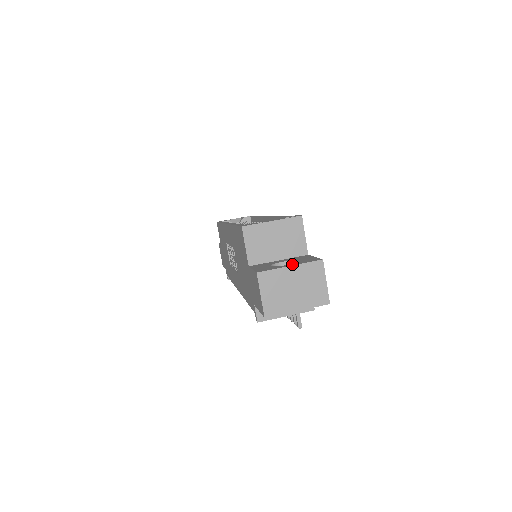
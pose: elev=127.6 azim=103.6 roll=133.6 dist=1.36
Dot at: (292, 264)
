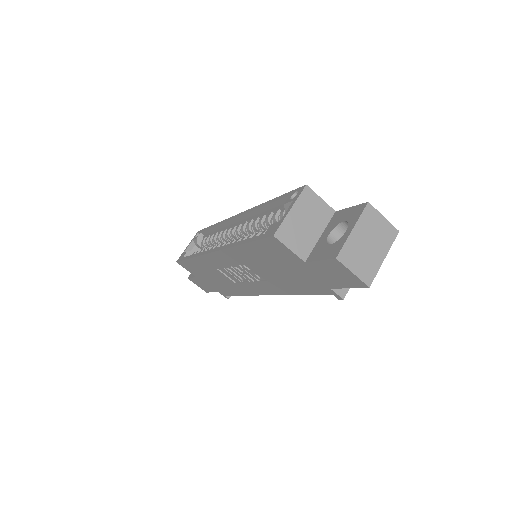
Dot at: (350, 227)
